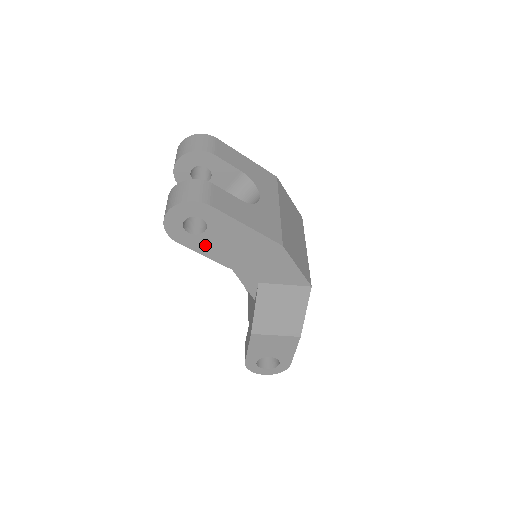
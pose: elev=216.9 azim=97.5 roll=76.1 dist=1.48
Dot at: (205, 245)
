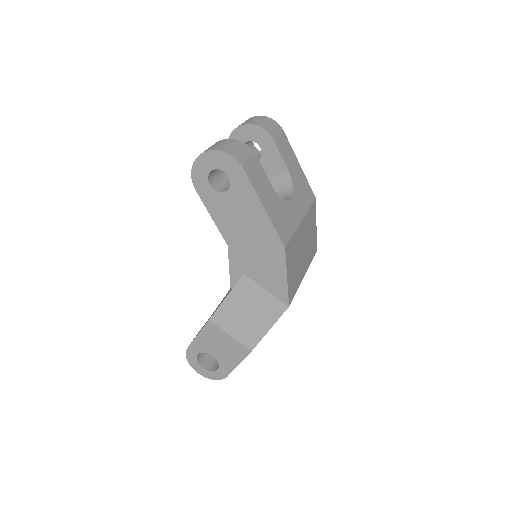
Dot at: (217, 206)
